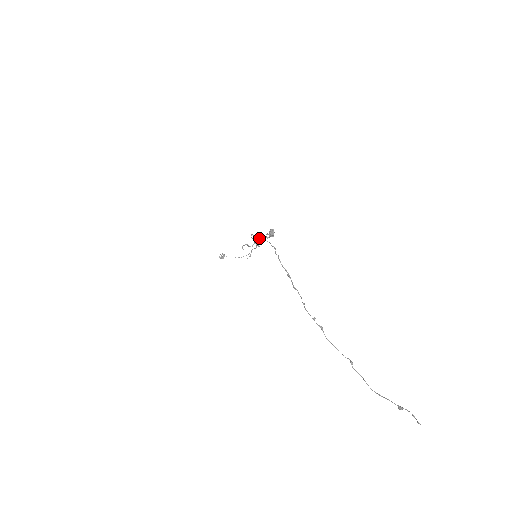
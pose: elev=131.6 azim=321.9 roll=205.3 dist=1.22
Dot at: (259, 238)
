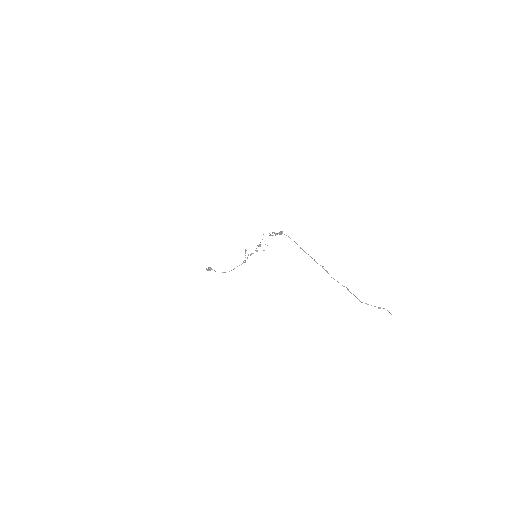
Dot at: (256, 248)
